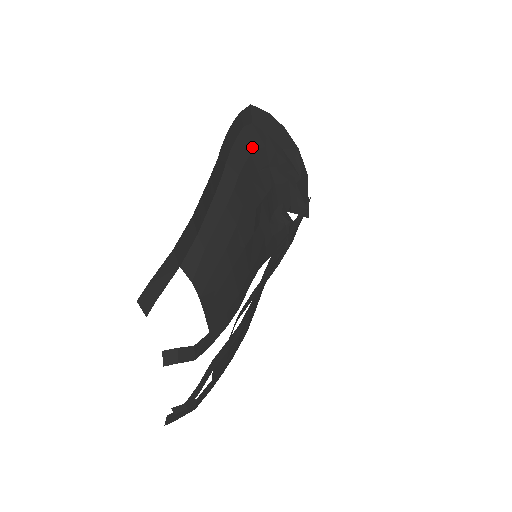
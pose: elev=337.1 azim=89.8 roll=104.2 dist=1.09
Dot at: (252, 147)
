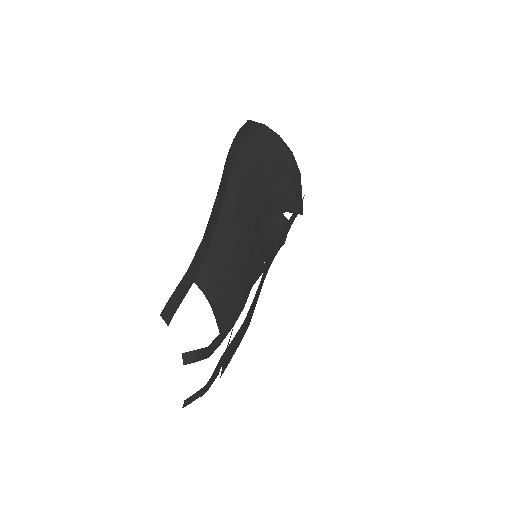
Dot at: (251, 160)
